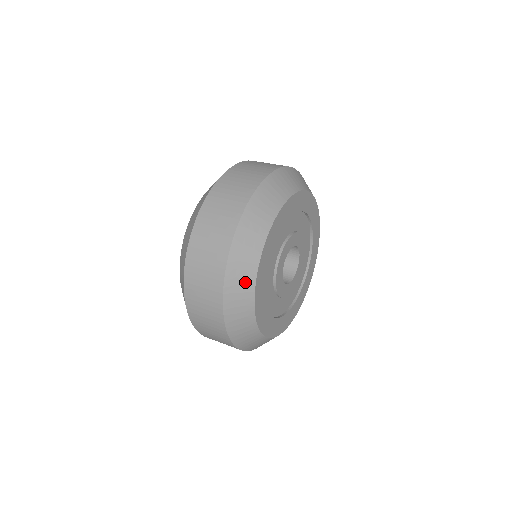
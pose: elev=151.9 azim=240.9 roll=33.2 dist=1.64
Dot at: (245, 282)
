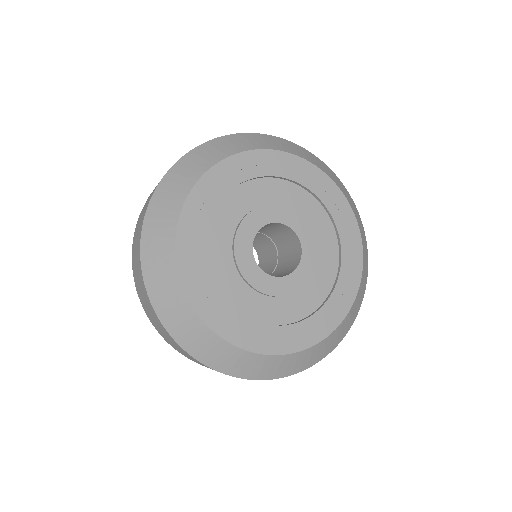
Dot at: (164, 233)
